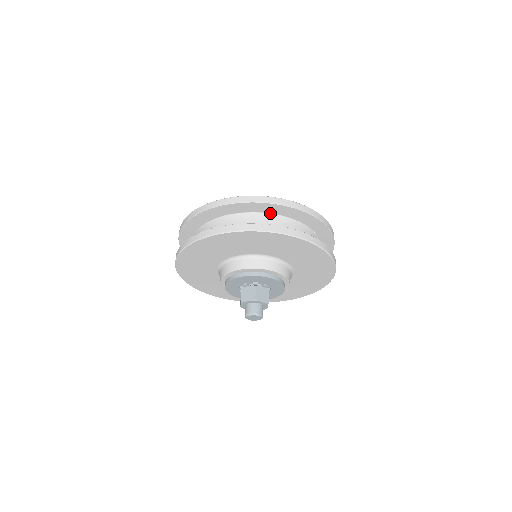
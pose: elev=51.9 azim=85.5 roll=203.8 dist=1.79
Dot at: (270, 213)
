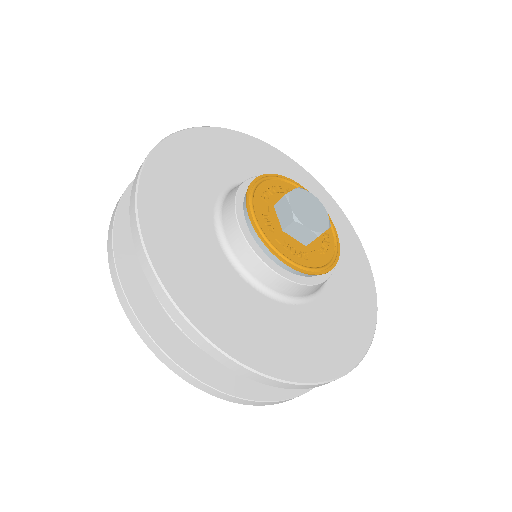
Dot at: occluded
